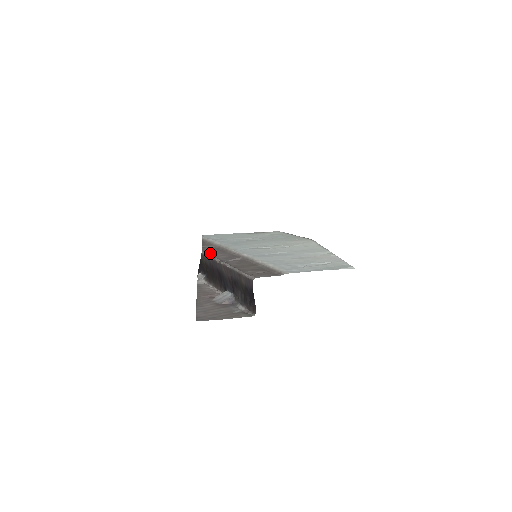
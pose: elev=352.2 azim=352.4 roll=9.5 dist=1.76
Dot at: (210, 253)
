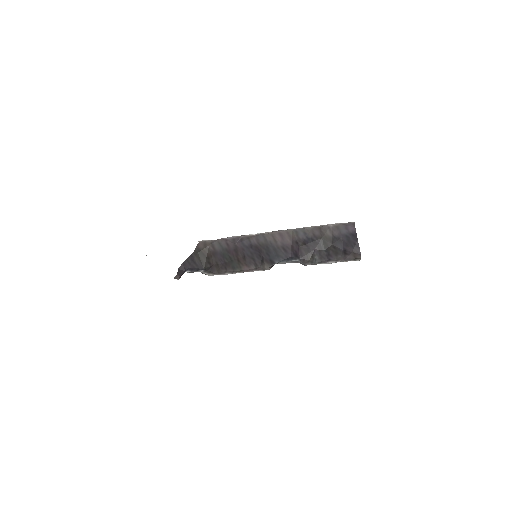
Dot at: occluded
